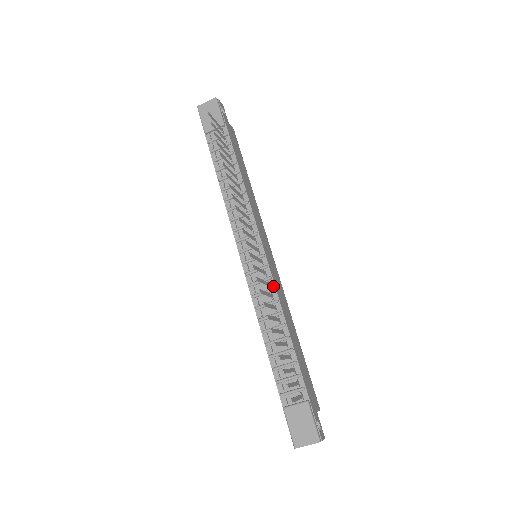
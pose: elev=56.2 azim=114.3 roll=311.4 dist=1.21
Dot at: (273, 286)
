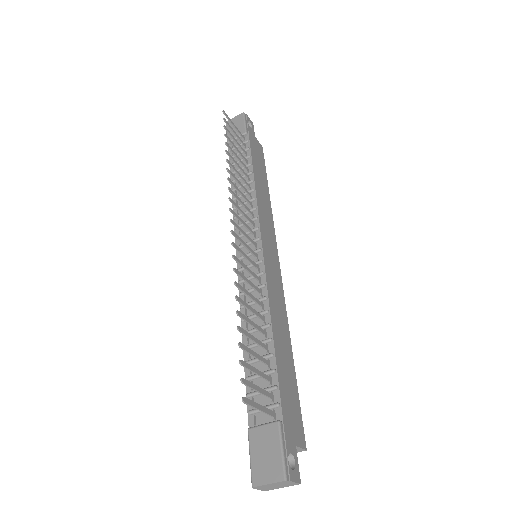
Dot at: (264, 282)
